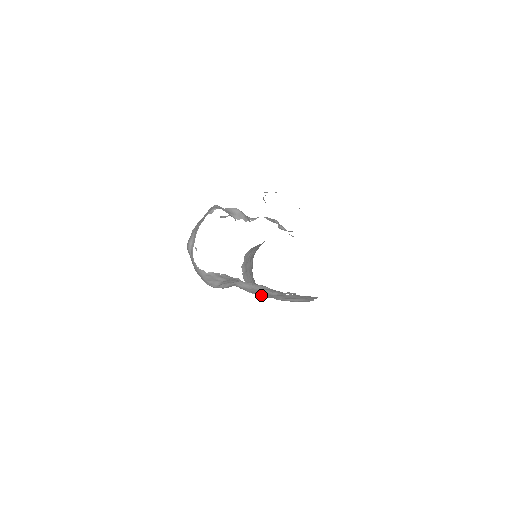
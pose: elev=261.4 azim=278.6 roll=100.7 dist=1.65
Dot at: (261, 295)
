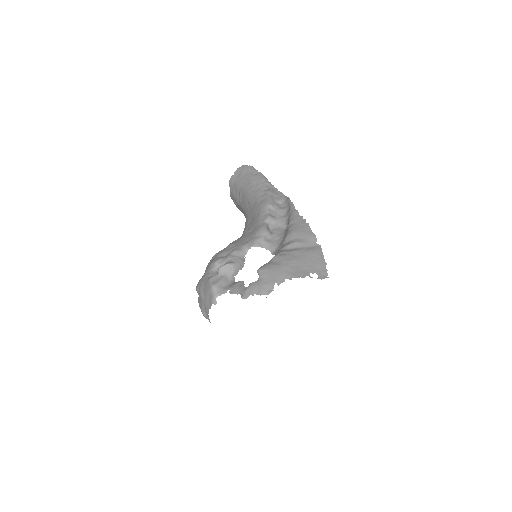
Dot at: occluded
